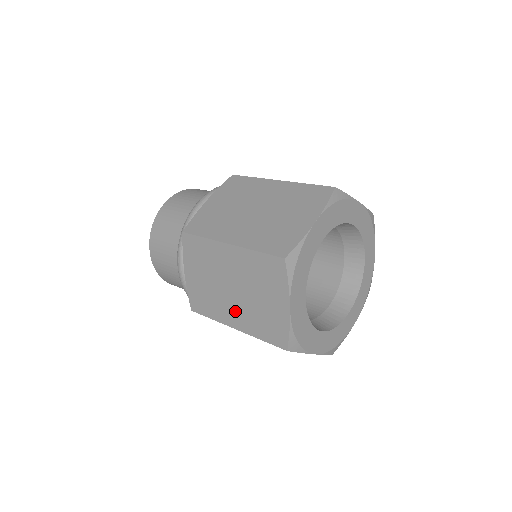
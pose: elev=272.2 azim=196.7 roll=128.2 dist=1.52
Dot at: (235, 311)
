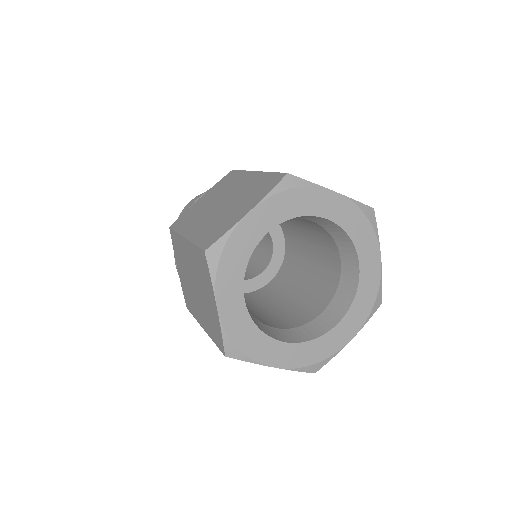
Dot at: occluded
